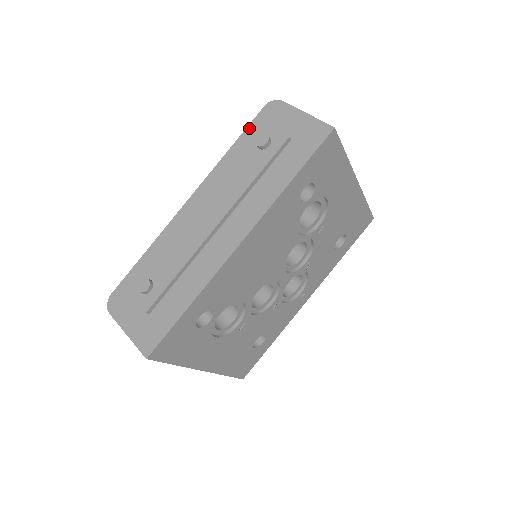
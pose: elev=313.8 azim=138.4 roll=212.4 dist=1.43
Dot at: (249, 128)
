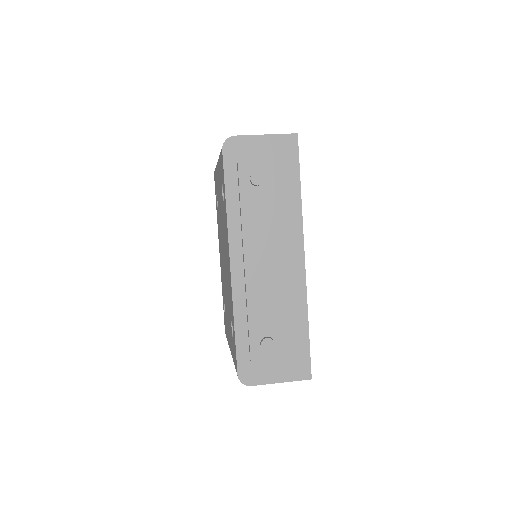
Dot at: (227, 175)
